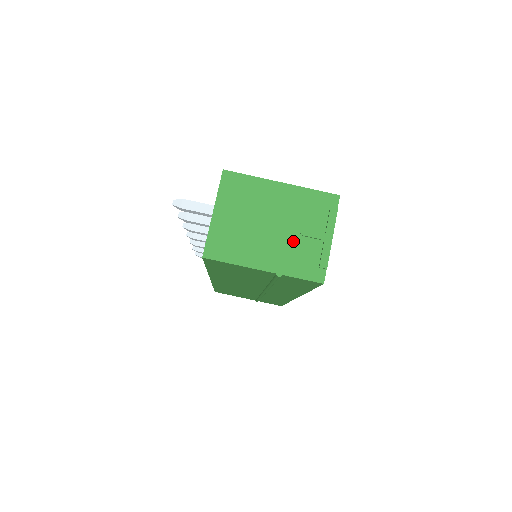
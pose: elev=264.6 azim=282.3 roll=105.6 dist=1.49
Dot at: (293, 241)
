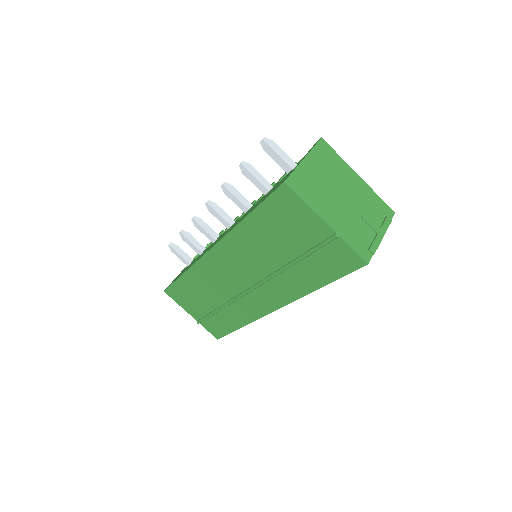
Dot at: (355, 219)
